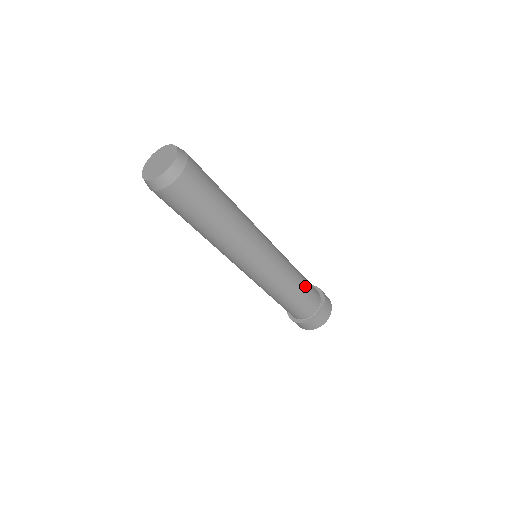
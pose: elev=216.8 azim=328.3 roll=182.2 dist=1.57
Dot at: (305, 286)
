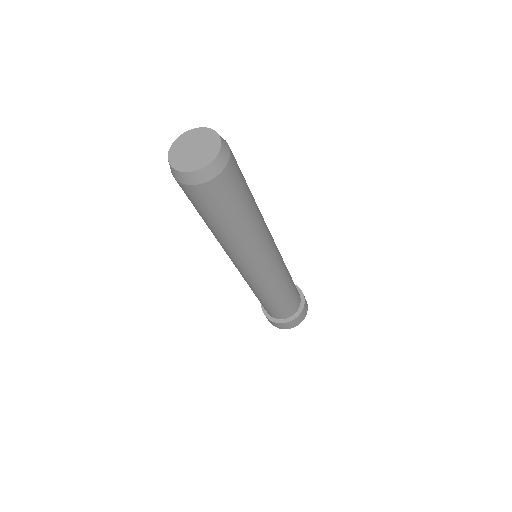
Dot at: (290, 297)
